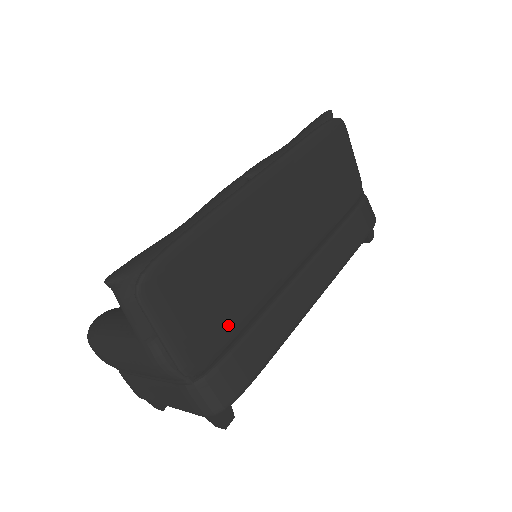
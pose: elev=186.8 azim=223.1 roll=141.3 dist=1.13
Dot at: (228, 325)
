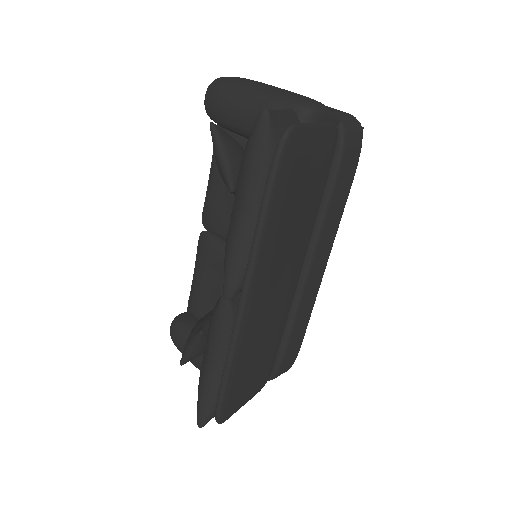
Dot at: (271, 358)
